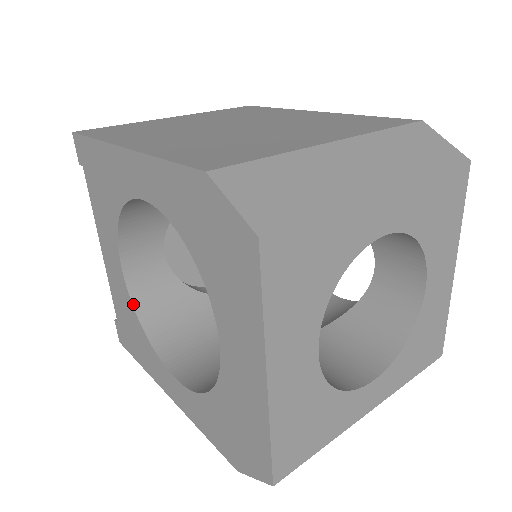
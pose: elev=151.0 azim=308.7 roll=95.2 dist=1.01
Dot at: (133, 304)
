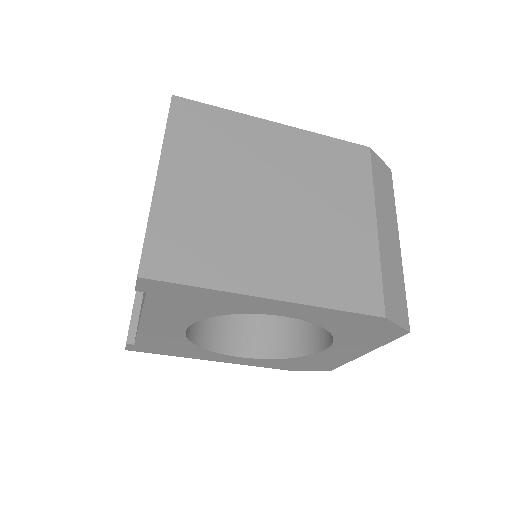
Dot at: (189, 339)
